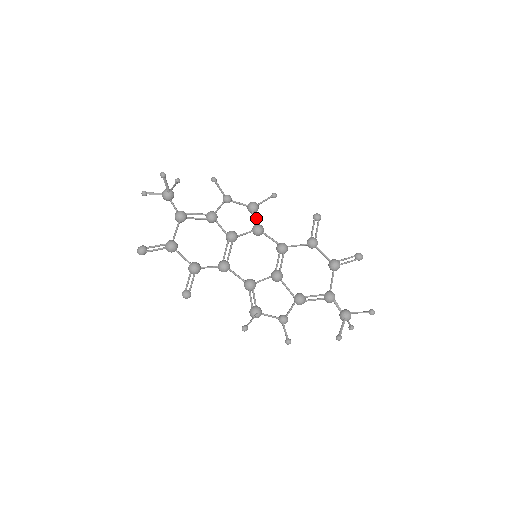
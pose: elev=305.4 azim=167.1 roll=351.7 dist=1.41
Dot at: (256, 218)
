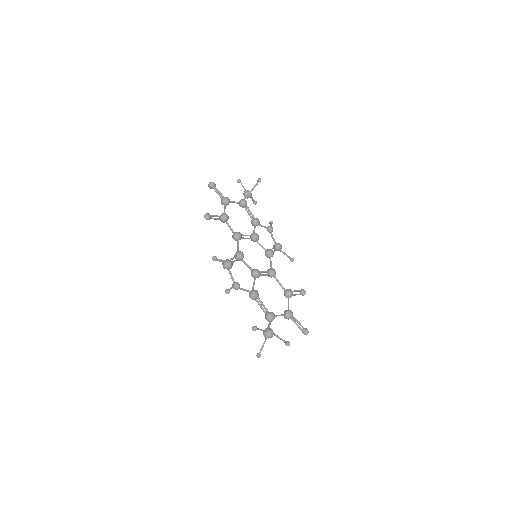
Dot at: (274, 250)
